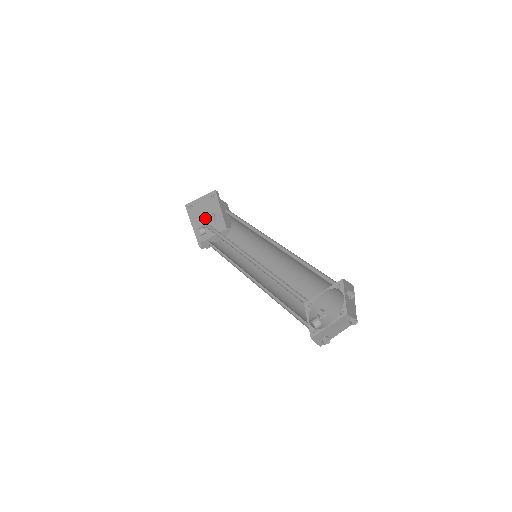
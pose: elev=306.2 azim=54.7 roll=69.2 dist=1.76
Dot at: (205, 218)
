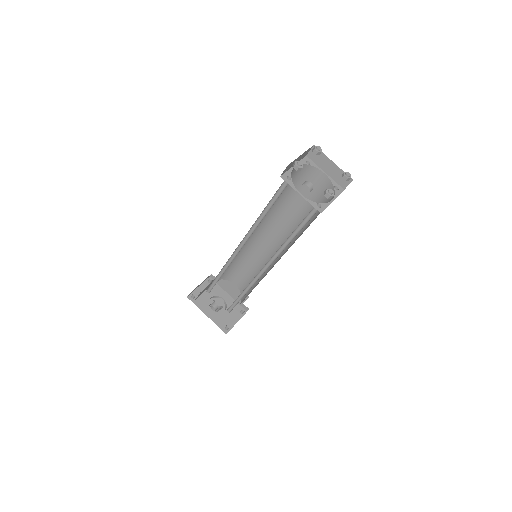
Dot at: occluded
